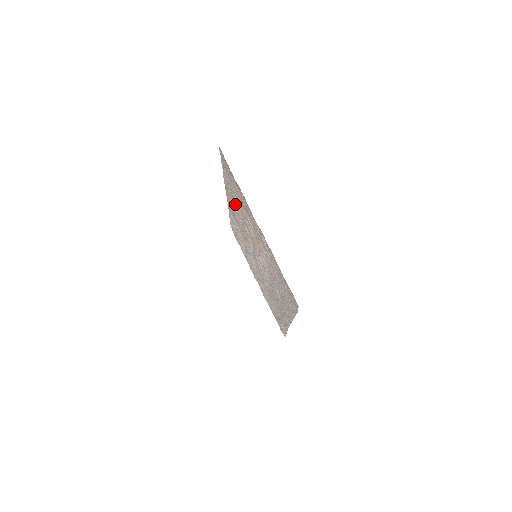
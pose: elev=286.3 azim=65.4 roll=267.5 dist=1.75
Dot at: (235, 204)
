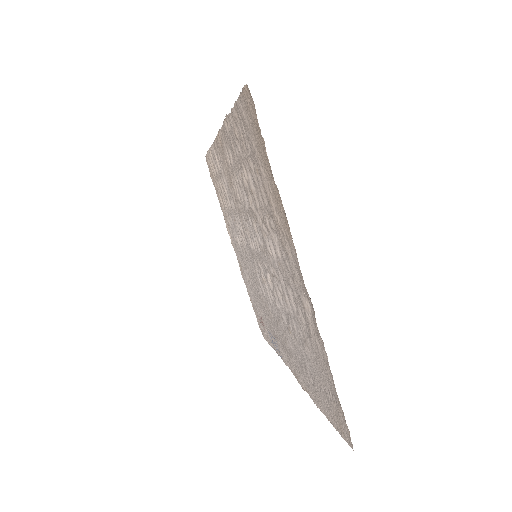
Dot at: (242, 178)
